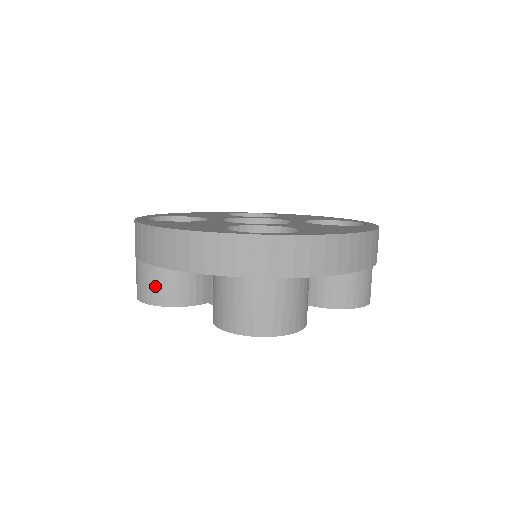
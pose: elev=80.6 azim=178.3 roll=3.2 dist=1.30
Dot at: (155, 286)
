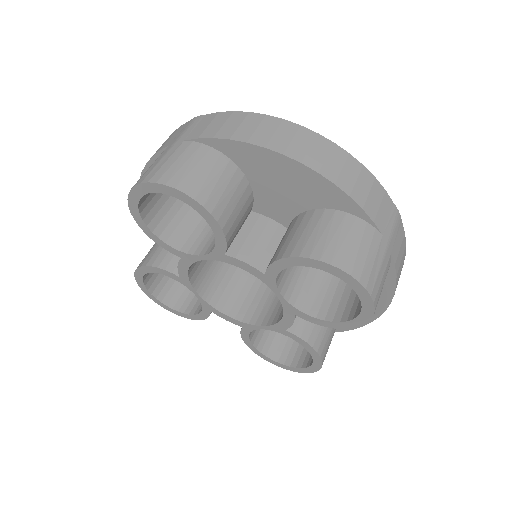
Dot at: (147, 254)
